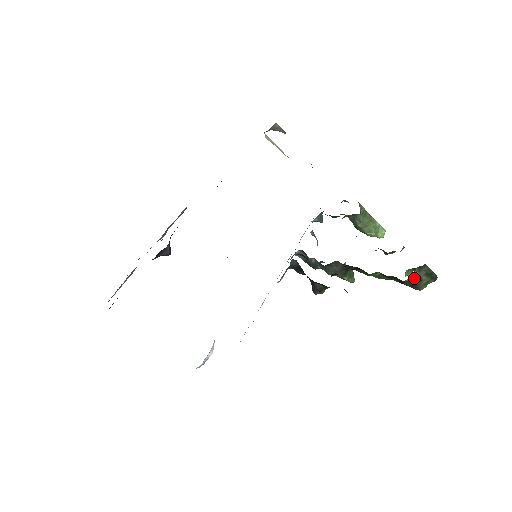
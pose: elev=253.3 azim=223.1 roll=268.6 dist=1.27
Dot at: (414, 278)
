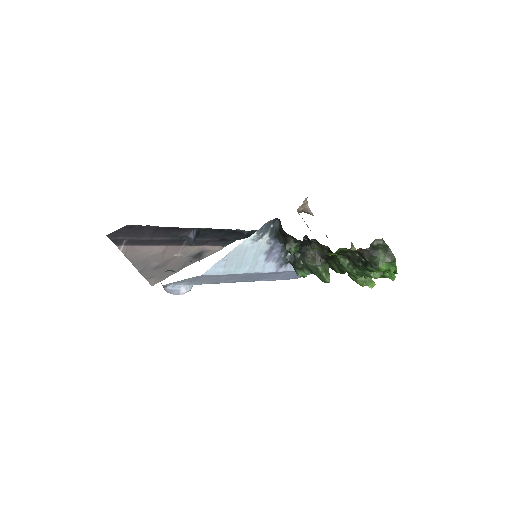
Dot at: (372, 249)
